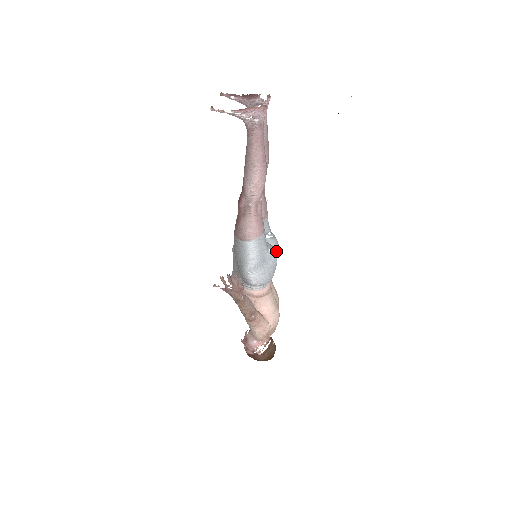
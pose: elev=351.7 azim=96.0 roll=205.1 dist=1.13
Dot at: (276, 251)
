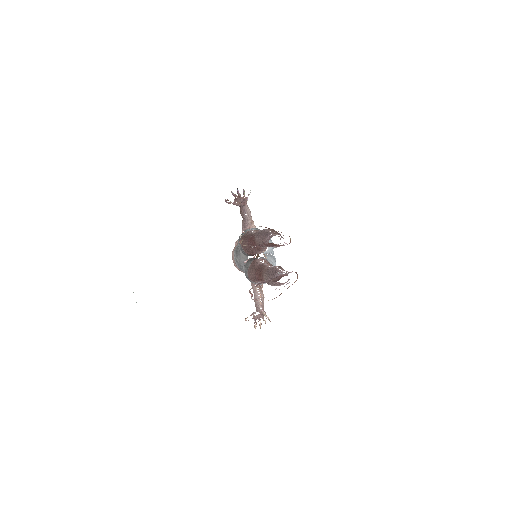
Dot at: (273, 252)
